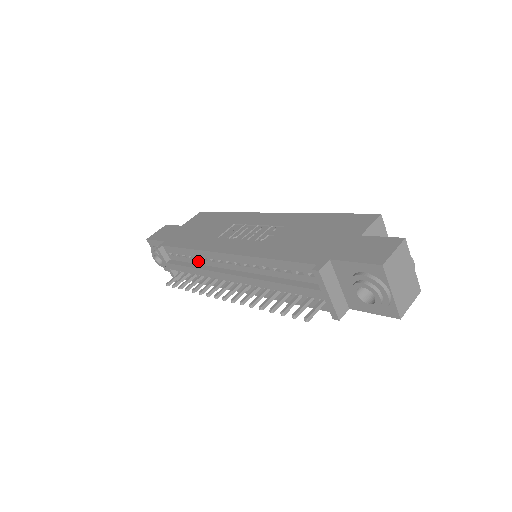
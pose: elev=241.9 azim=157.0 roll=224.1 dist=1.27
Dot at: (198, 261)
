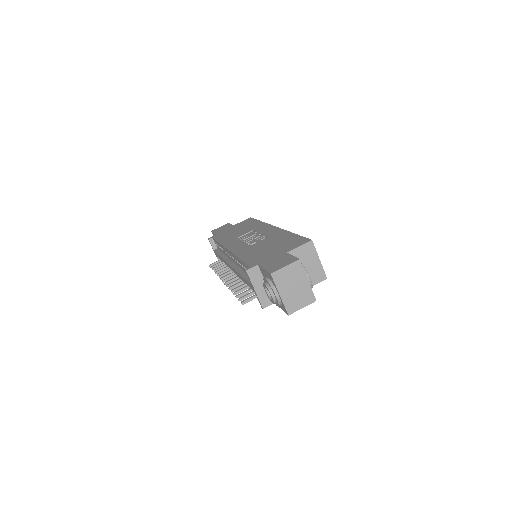
Dot at: (224, 252)
